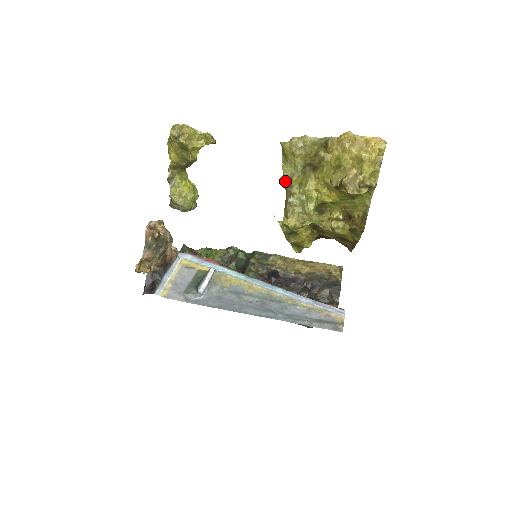
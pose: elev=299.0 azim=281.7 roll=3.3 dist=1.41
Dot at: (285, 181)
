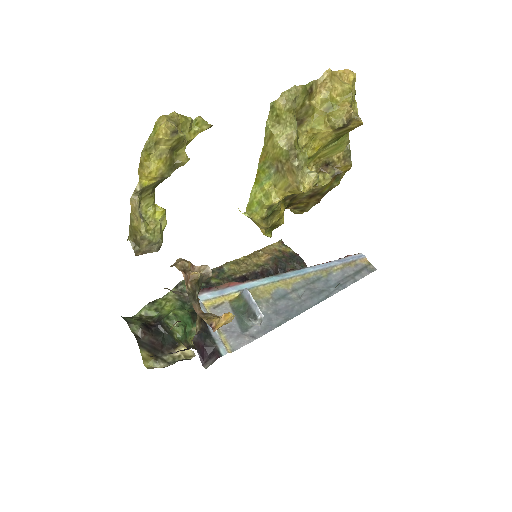
Dot at: (282, 147)
